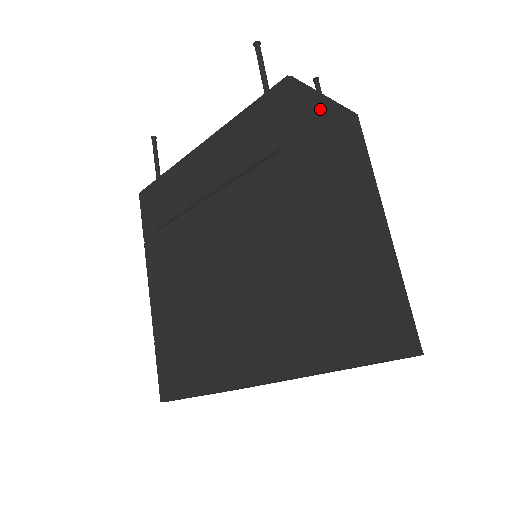
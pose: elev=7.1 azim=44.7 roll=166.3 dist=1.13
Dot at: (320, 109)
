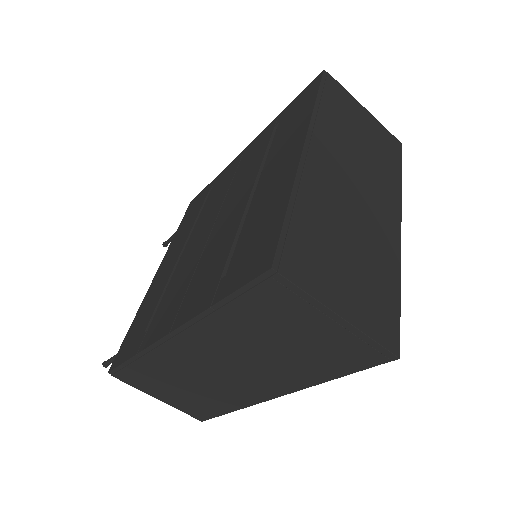
Dot at: occluded
